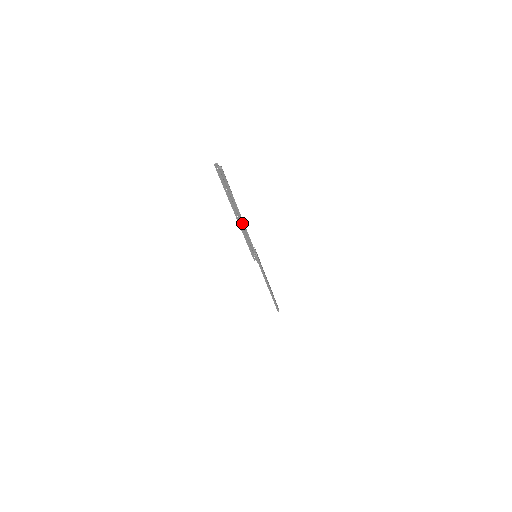
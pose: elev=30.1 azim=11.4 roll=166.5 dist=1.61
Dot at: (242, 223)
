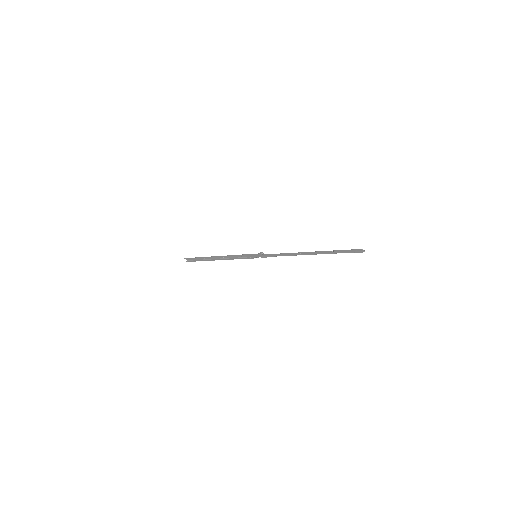
Dot at: occluded
